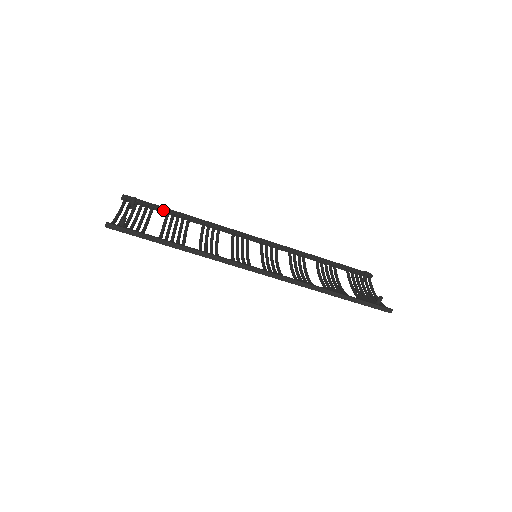
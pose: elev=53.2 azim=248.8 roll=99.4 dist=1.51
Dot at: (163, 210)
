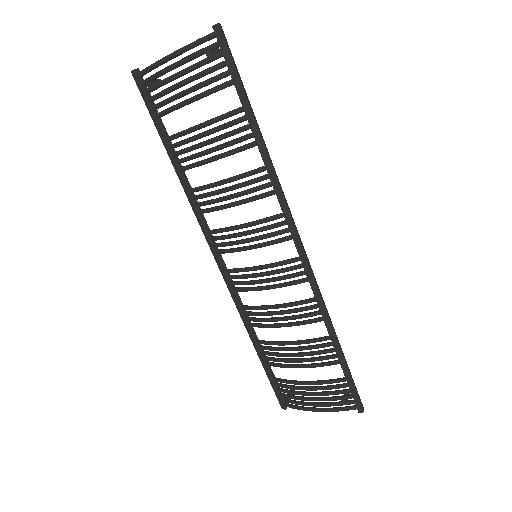
Dot at: (165, 131)
